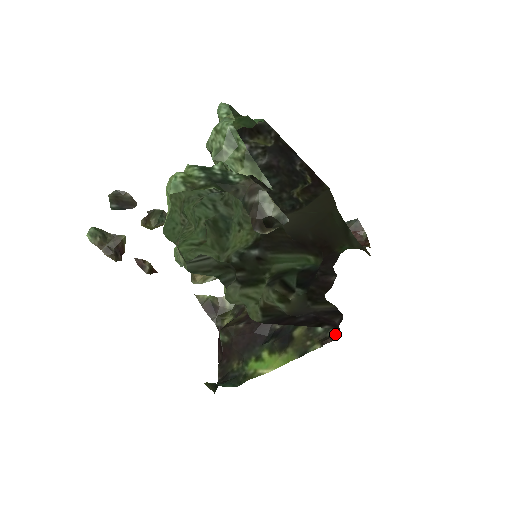
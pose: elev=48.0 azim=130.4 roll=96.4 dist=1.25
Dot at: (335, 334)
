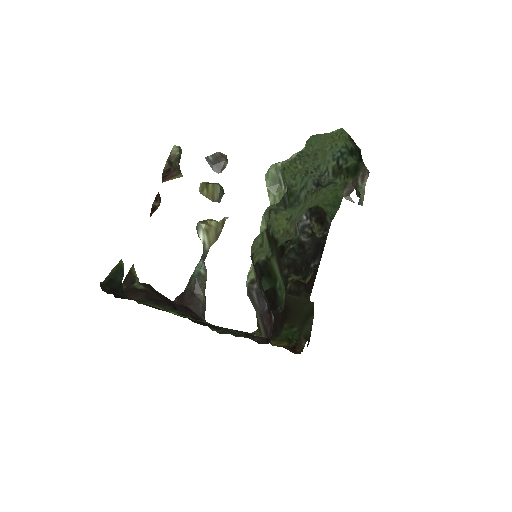
Dot at: (262, 337)
